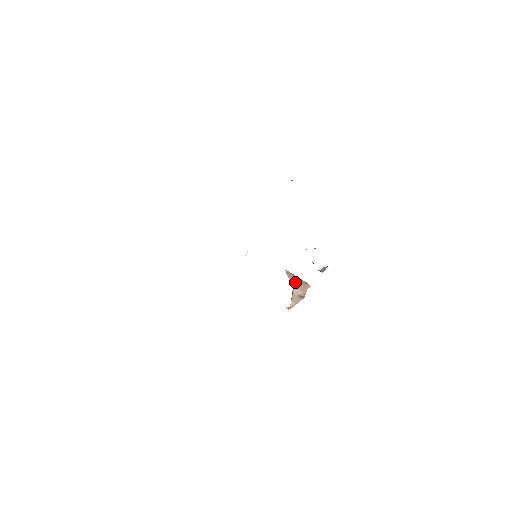
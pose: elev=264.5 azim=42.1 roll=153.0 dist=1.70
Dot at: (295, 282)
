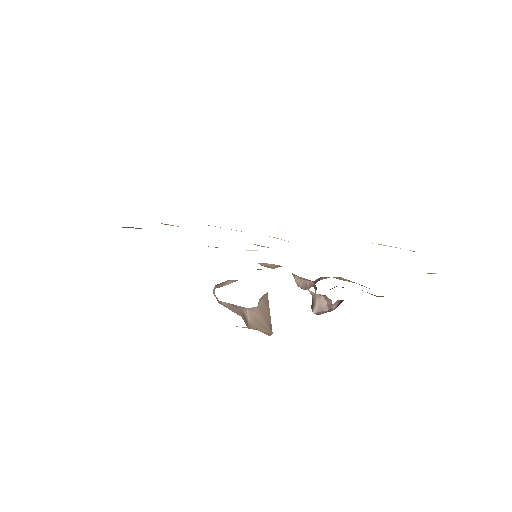
Dot at: (260, 309)
